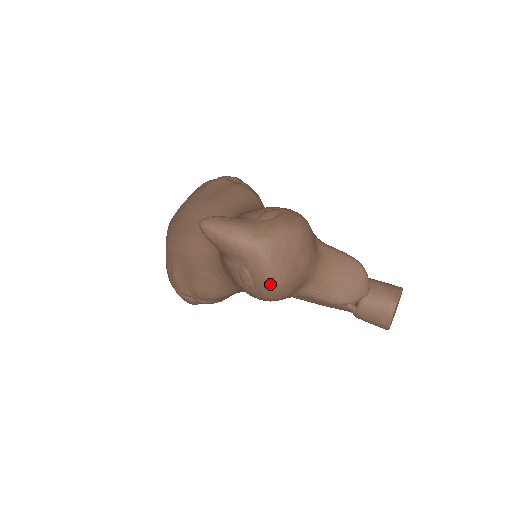
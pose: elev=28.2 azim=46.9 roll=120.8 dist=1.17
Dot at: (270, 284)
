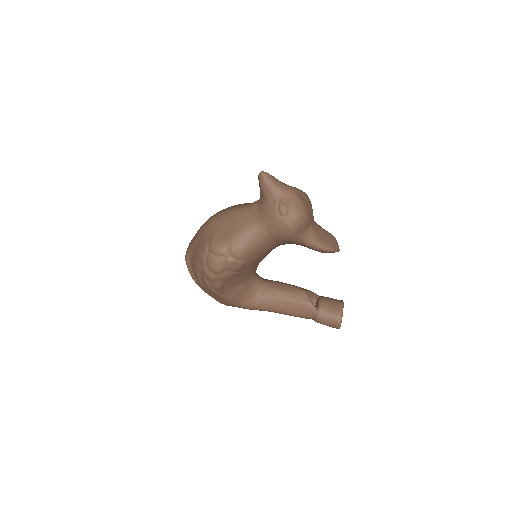
Dot at: (298, 209)
